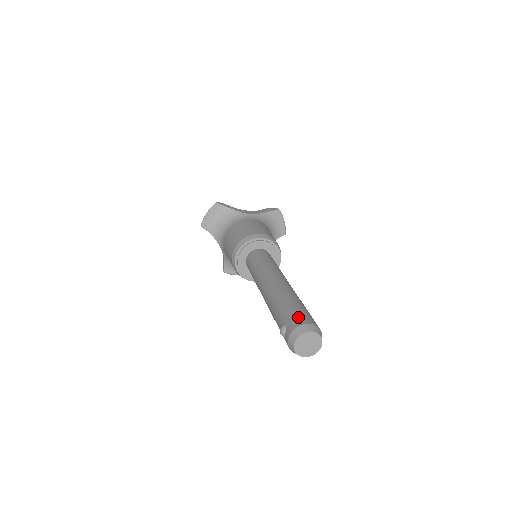
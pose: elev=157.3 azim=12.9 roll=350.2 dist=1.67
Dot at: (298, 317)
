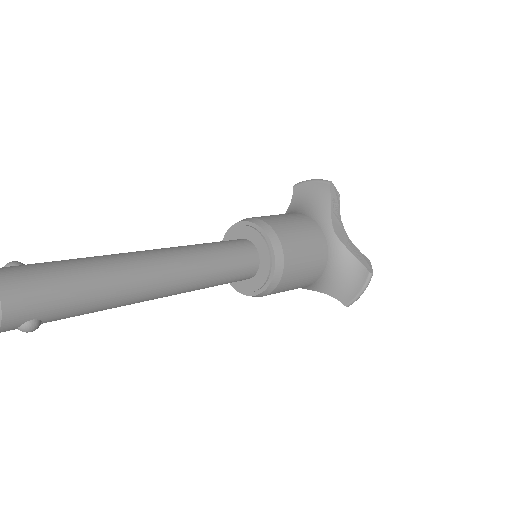
Dot at: (22, 275)
